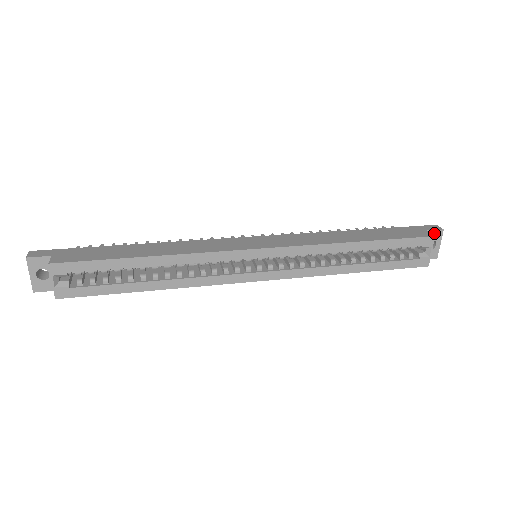
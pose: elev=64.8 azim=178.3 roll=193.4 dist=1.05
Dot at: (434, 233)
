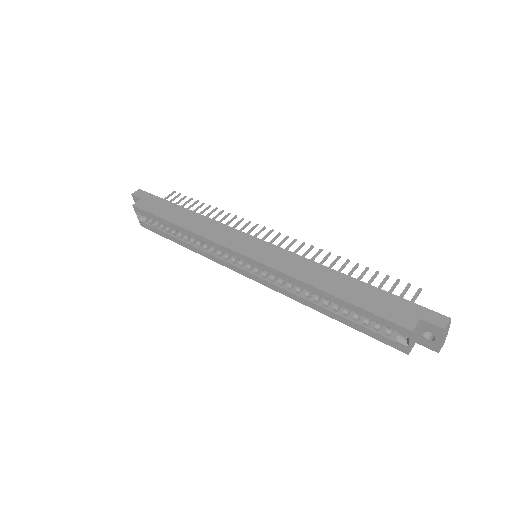
Dot at: (431, 326)
